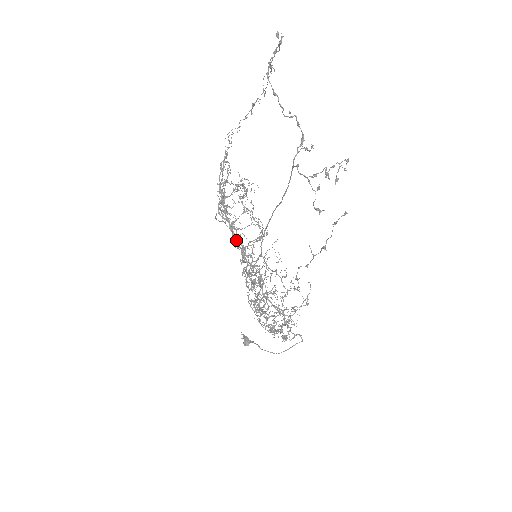
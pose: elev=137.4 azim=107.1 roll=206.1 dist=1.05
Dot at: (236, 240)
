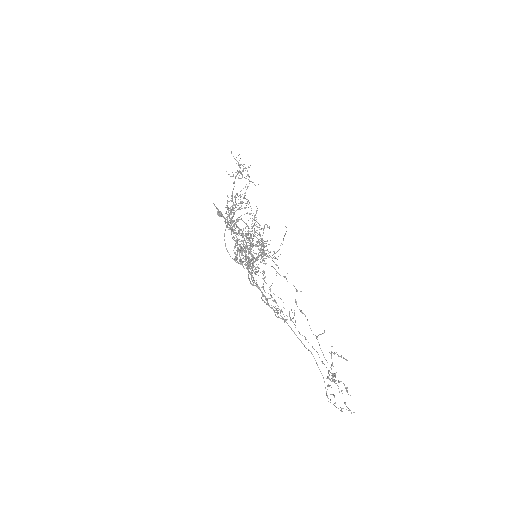
Dot at: occluded
